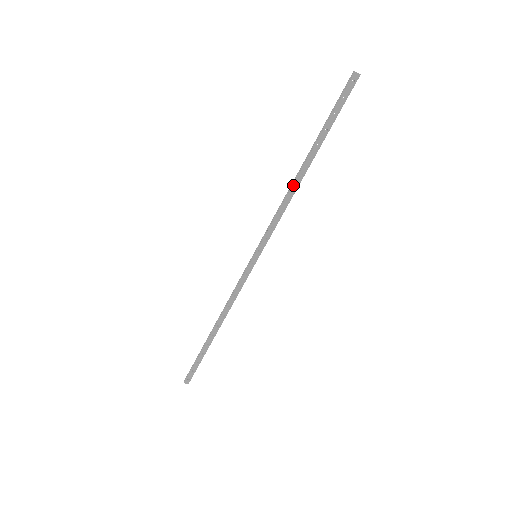
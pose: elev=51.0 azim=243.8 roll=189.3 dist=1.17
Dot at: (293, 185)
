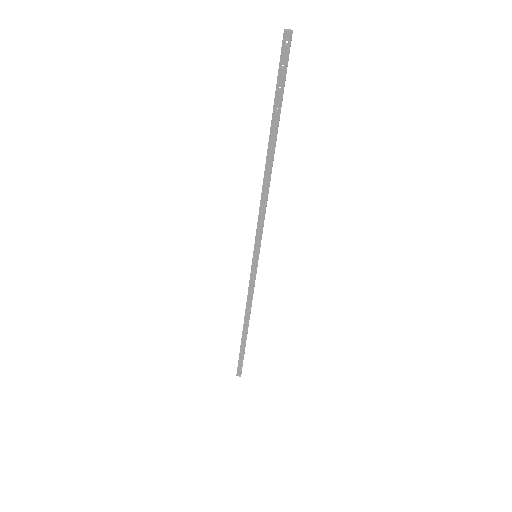
Dot at: (264, 178)
